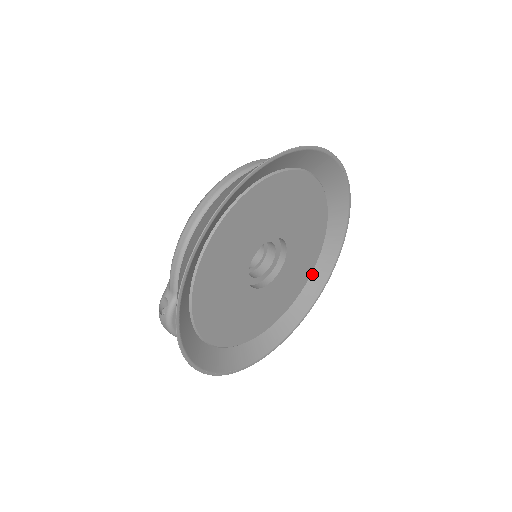
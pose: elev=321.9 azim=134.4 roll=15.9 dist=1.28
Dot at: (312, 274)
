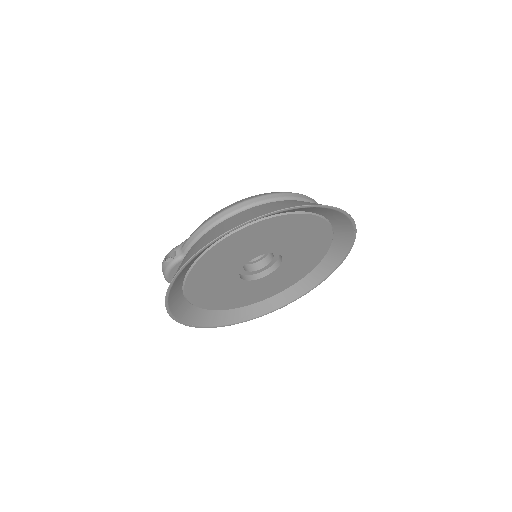
Dot at: (289, 288)
